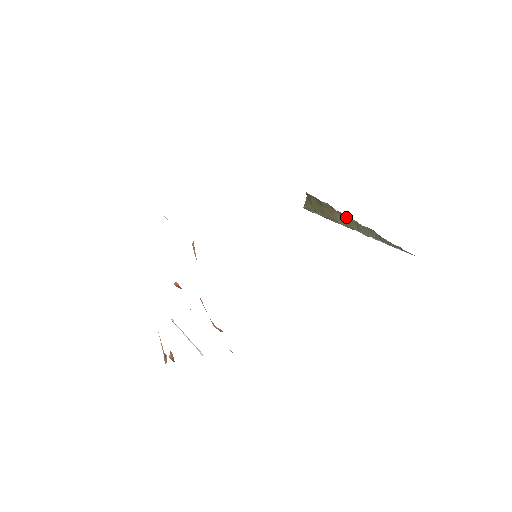
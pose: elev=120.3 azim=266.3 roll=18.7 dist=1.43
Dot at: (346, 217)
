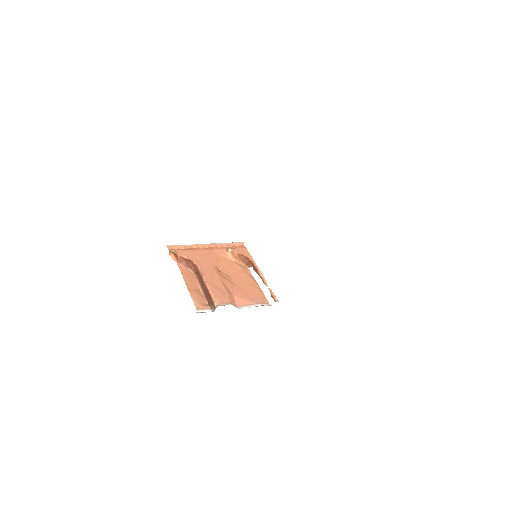
Dot at: occluded
